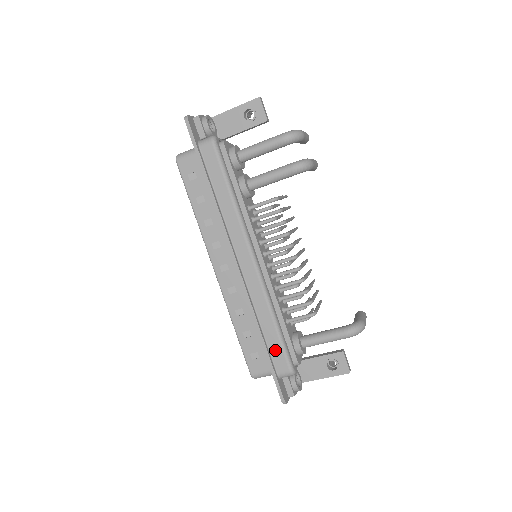
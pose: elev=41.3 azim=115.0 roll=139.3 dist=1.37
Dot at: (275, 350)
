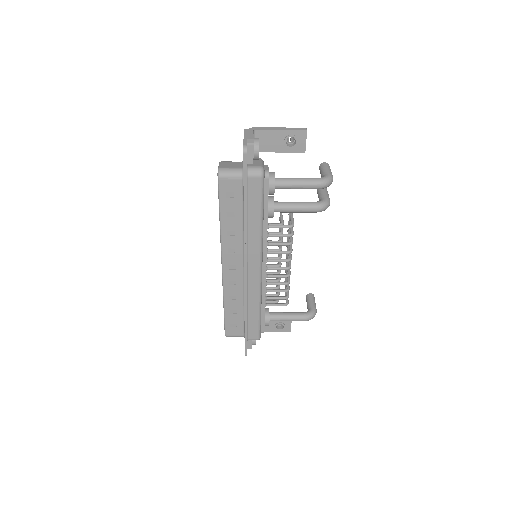
Dot at: (252, 326)
